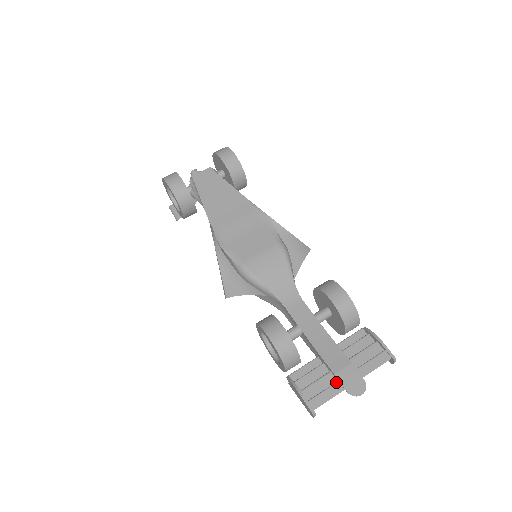
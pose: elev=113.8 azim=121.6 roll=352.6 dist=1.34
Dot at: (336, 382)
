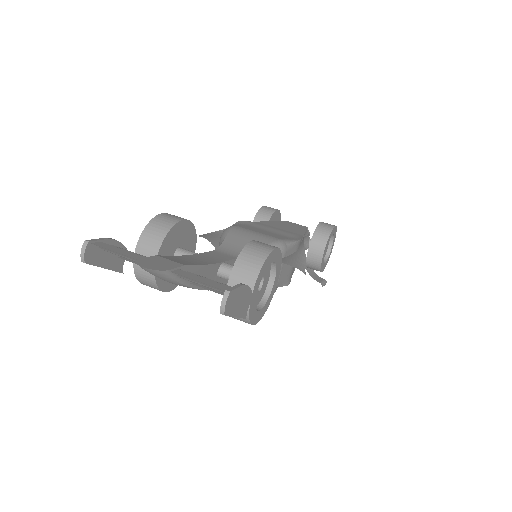
Dot at: (146, 257)
